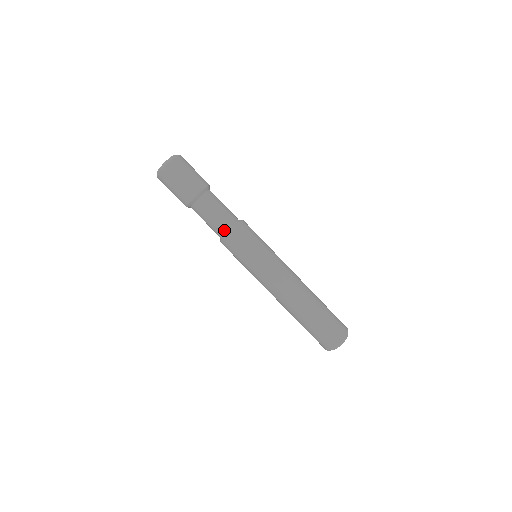
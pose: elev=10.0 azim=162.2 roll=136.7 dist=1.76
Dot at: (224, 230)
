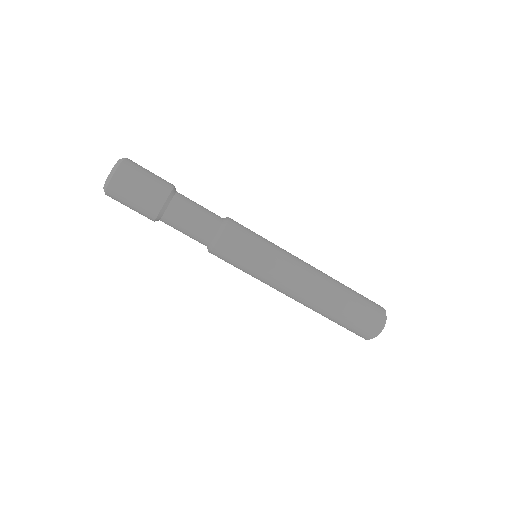
Dot at: (212, 234)
